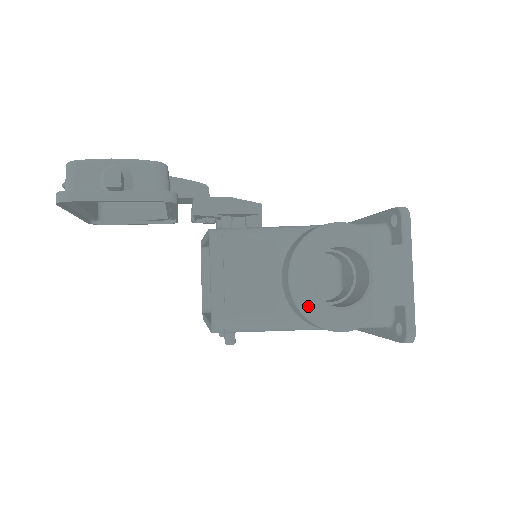
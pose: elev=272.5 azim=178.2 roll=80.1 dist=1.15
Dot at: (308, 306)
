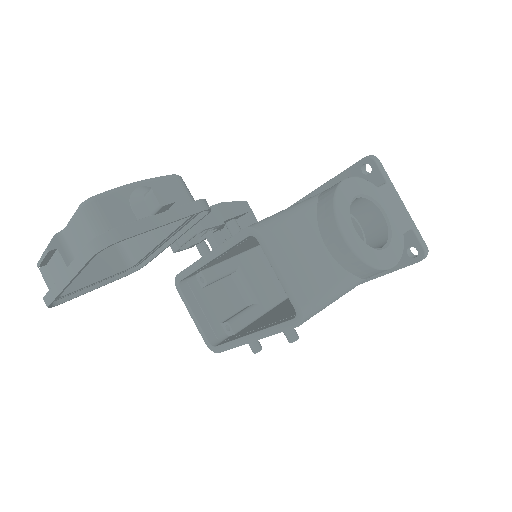
Dot at: (367, 255)
